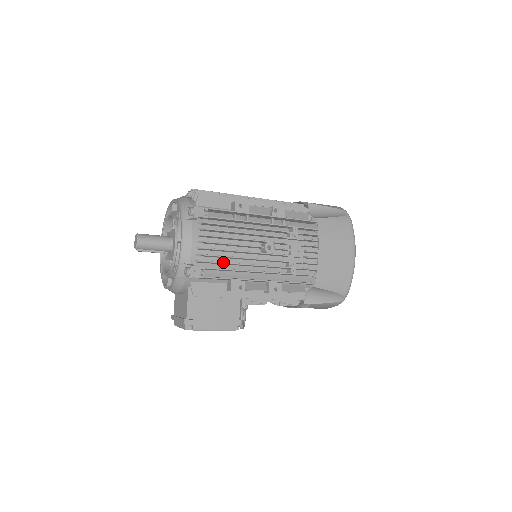
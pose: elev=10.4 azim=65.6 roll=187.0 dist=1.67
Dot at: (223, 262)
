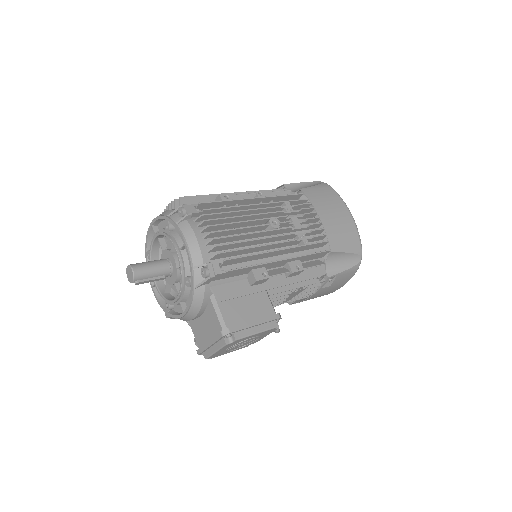
Dot at: (238, 249)
